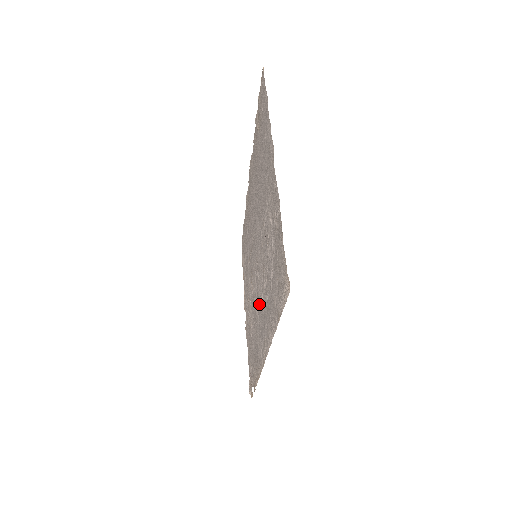
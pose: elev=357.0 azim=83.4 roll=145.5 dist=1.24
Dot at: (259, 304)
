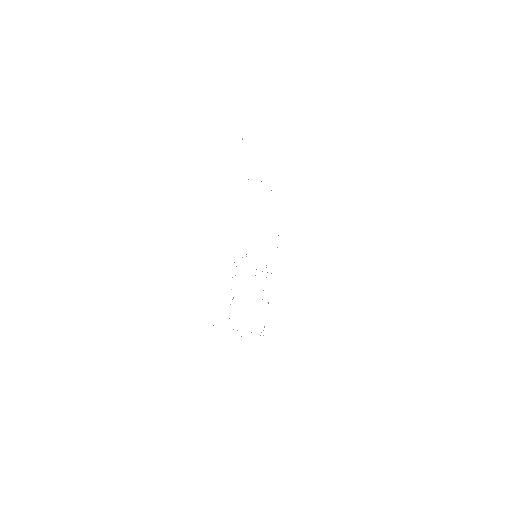
Dot at: occluded
